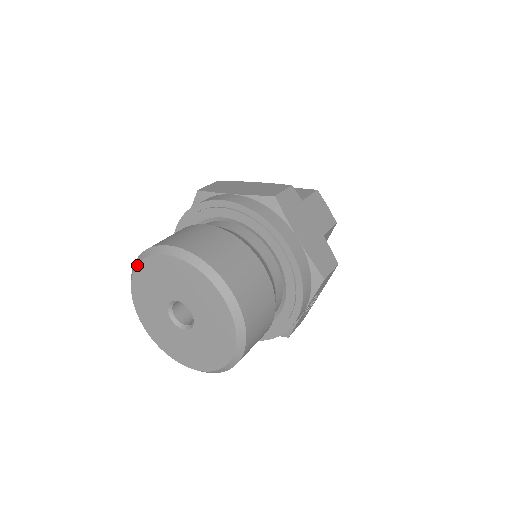
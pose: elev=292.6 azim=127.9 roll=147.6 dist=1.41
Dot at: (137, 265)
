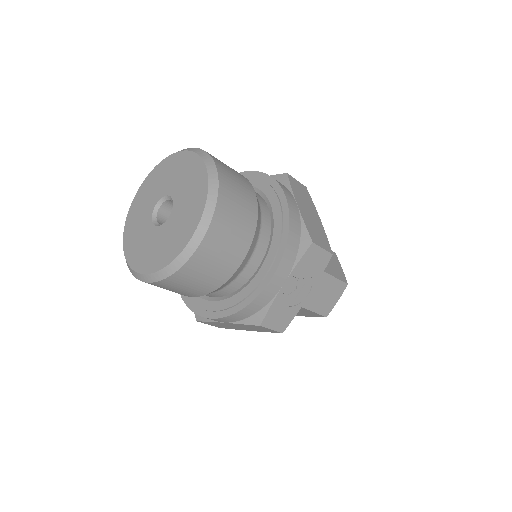
Dot at: (148, 175)
